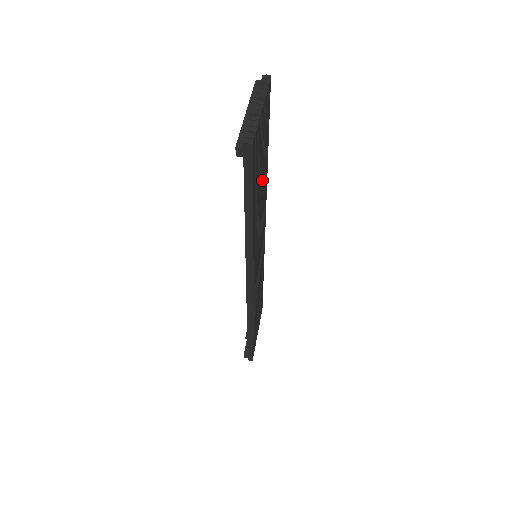
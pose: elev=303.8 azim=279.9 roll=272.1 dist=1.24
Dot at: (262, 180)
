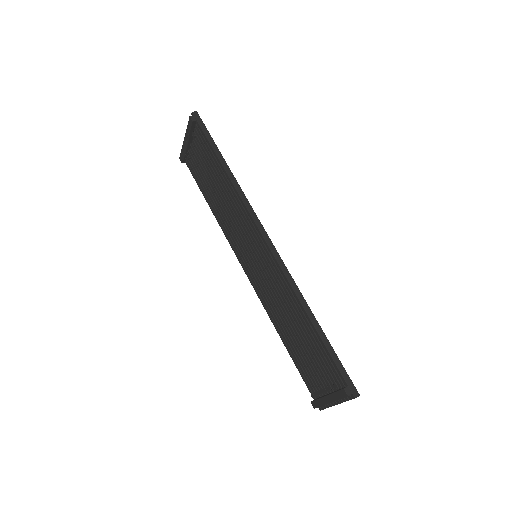
Dot at: occluded
